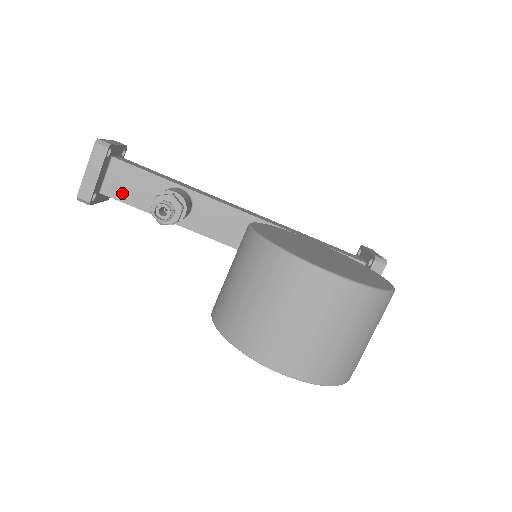
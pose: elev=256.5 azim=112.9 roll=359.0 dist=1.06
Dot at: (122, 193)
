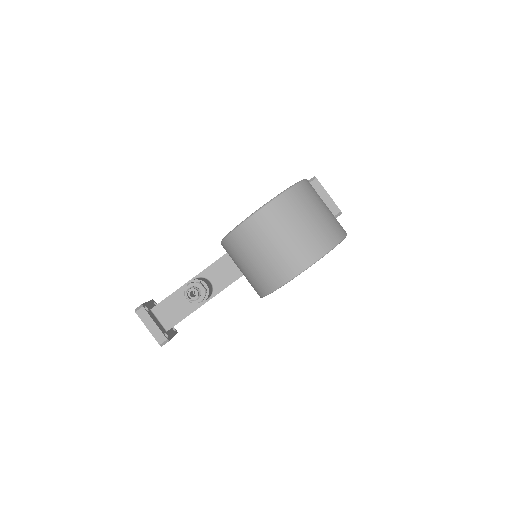
Dot at: (175, 318)
